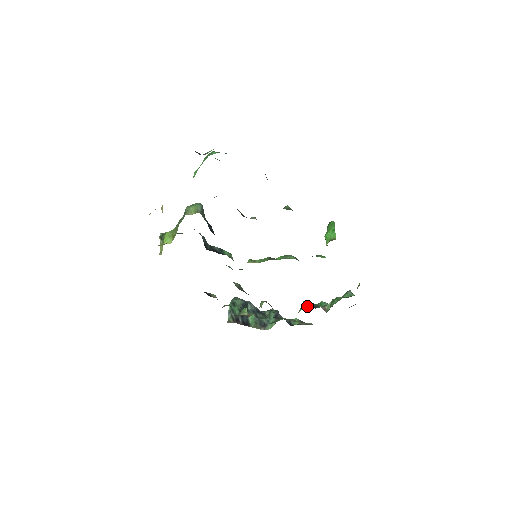
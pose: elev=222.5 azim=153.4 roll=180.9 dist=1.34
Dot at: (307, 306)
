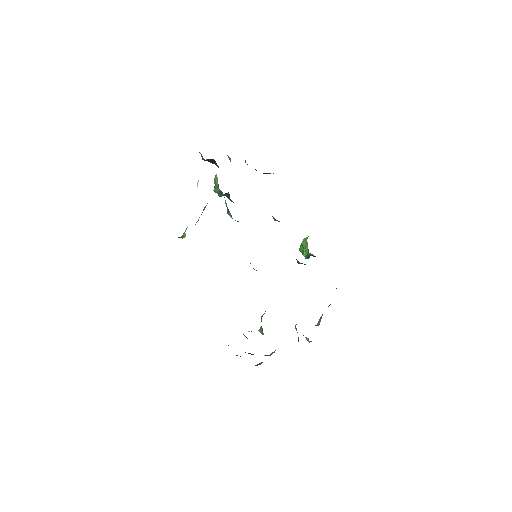
Dot at: occluded
